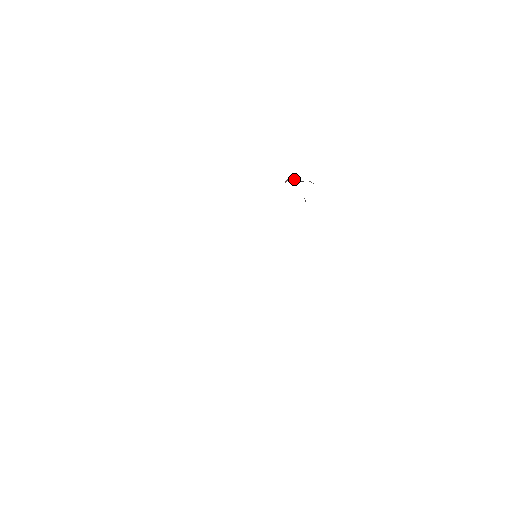
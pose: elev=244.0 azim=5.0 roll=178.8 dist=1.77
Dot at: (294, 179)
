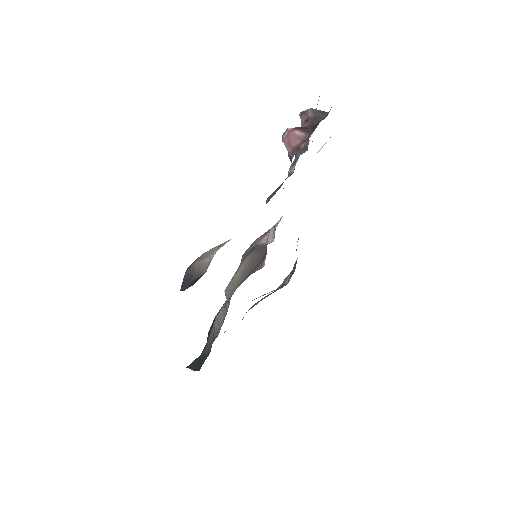
Dot at: (308, 129)
